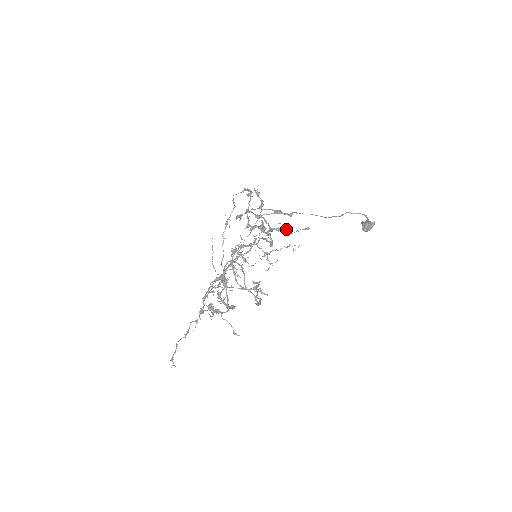
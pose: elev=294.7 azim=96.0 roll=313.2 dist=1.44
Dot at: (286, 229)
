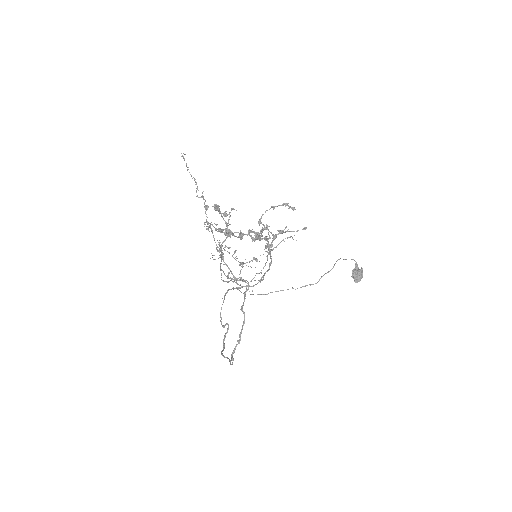
Dot at: (288, 229)
